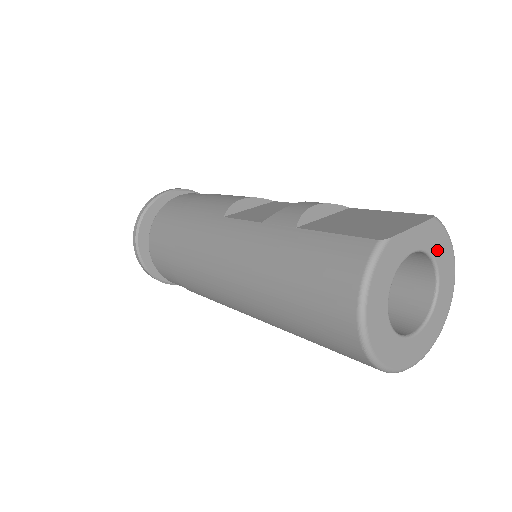
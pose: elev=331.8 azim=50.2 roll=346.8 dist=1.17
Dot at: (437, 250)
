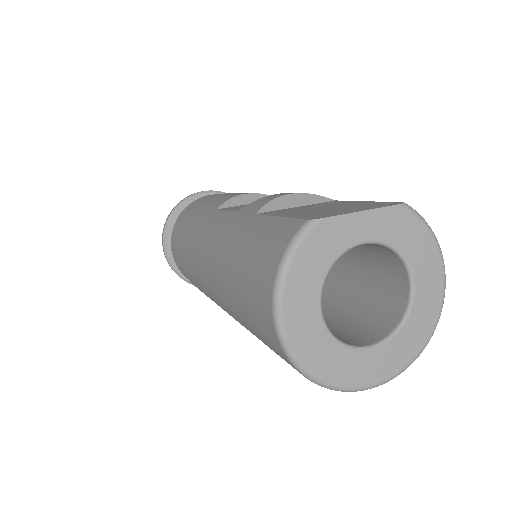
Dot at: (409, 246)
